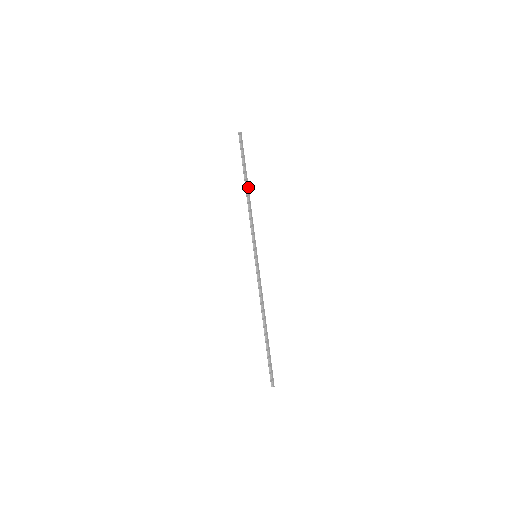
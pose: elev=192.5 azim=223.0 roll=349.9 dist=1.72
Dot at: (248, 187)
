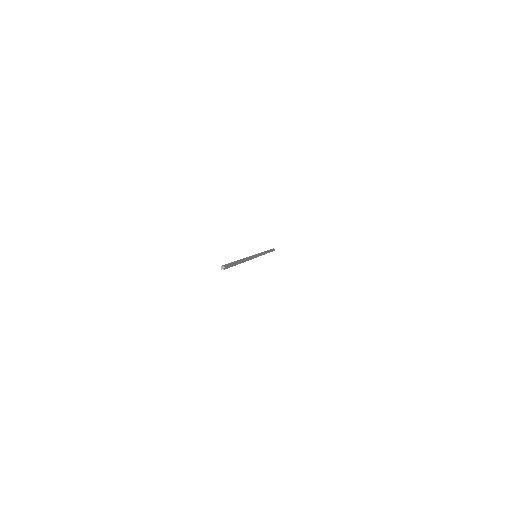
Dot at: (242, 261)
